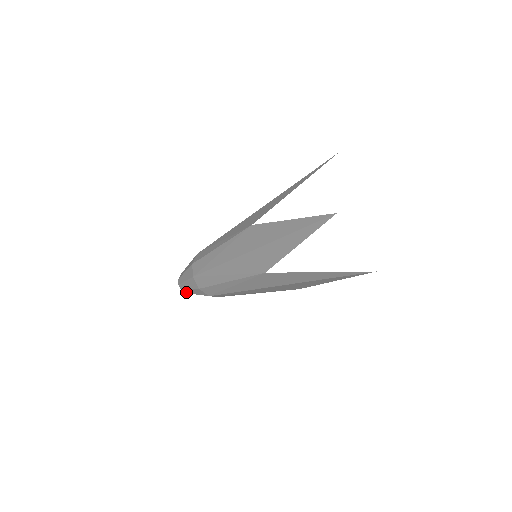
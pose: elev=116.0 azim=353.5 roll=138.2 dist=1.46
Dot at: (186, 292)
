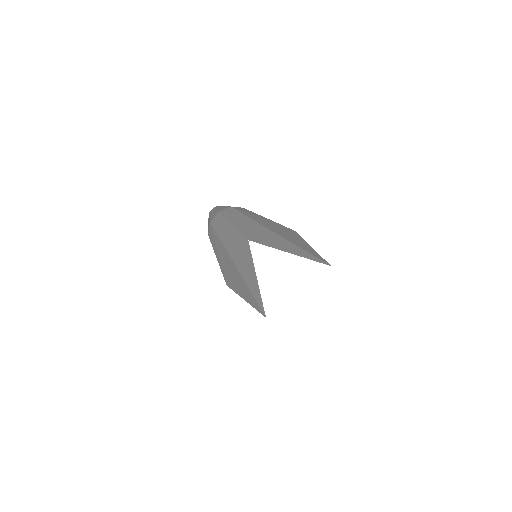
Dot at: occluded
